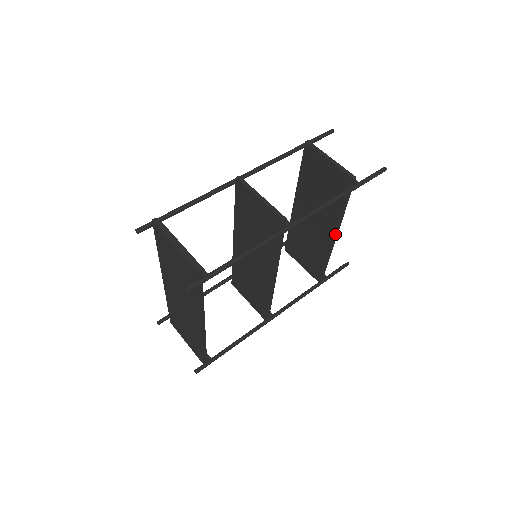
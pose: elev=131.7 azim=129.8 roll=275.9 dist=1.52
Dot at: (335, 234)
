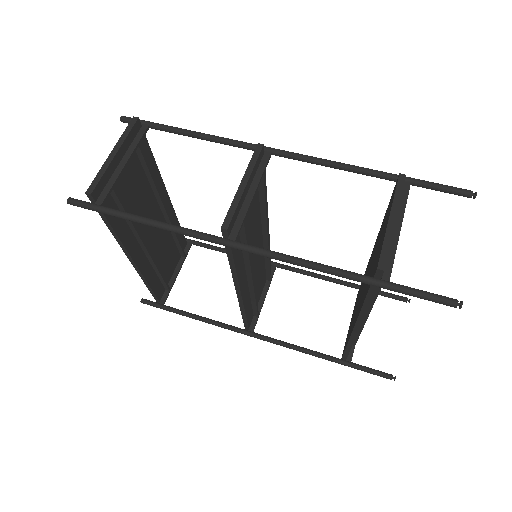
Dot at: (356, 322)
